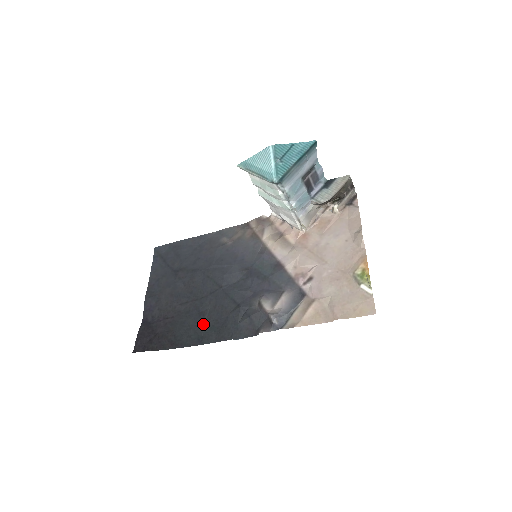
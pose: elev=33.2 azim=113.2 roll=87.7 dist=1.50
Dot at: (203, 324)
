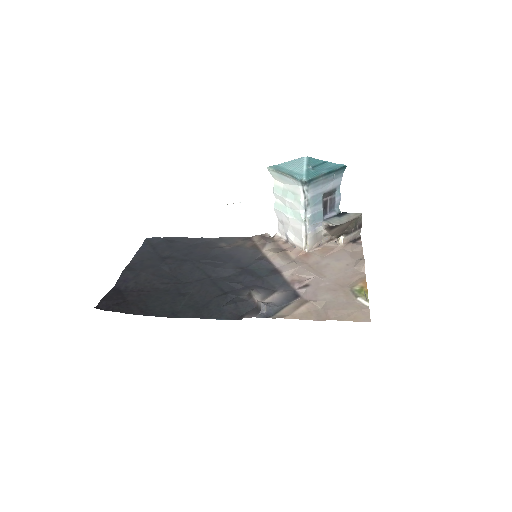
Dot at: (182, 302)
